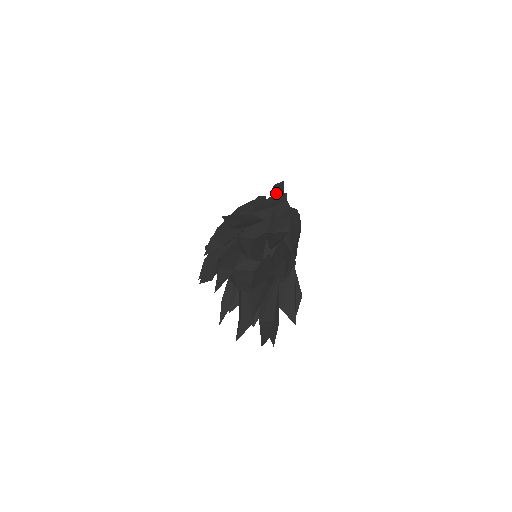
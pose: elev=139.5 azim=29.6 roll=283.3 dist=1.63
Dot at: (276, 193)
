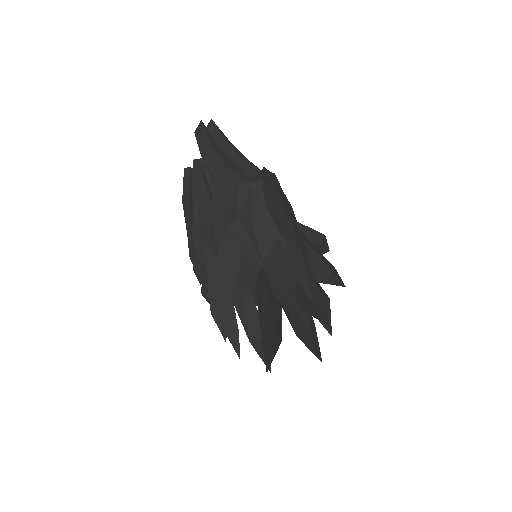
Dot at: (215, 168)
